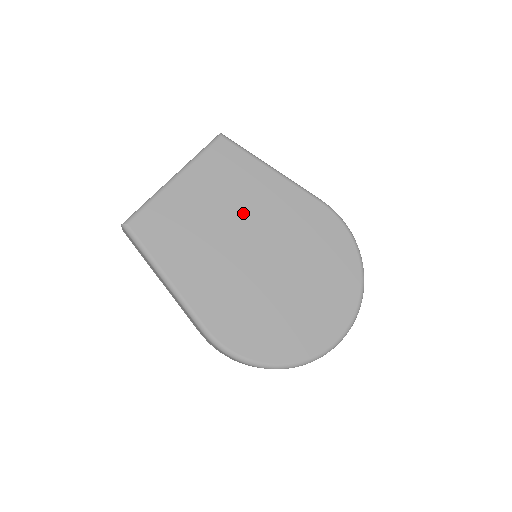
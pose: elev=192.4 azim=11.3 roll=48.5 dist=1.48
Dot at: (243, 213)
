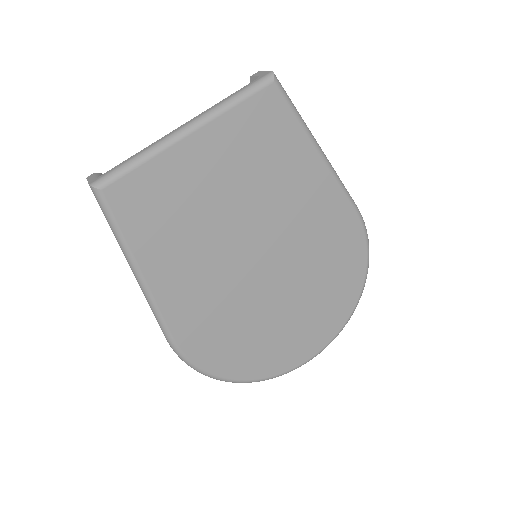
Dot at: (262, 205)
